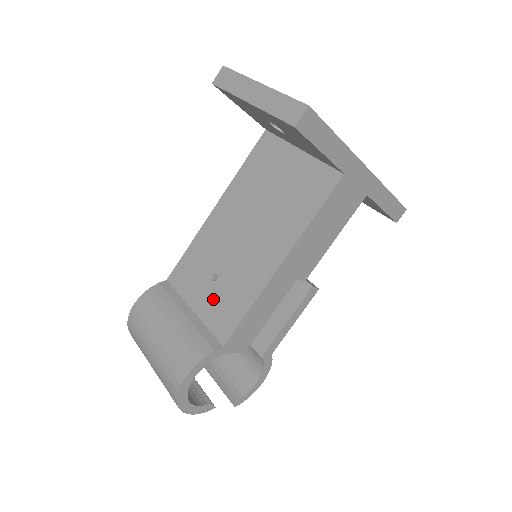
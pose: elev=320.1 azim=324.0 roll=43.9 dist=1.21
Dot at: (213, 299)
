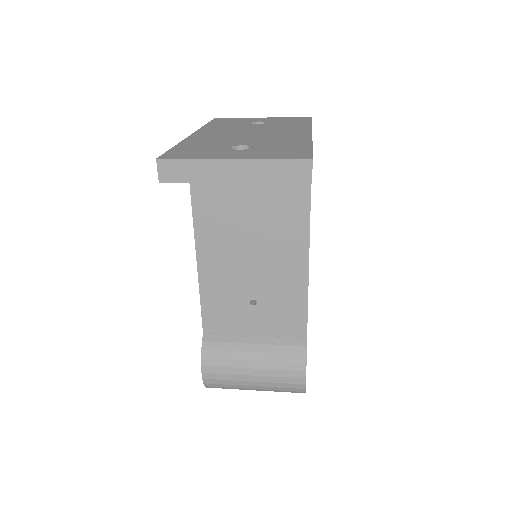
Dot at: (267, 316)
